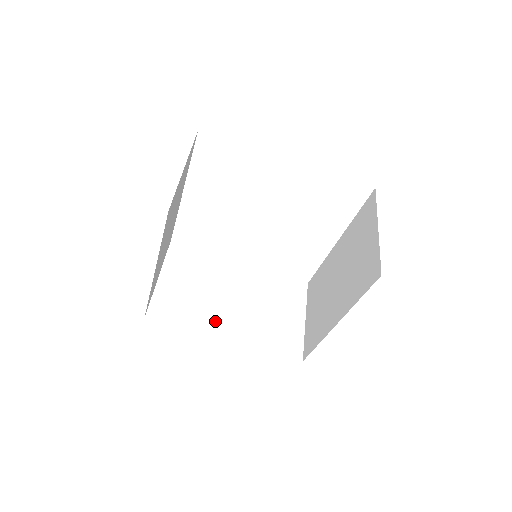
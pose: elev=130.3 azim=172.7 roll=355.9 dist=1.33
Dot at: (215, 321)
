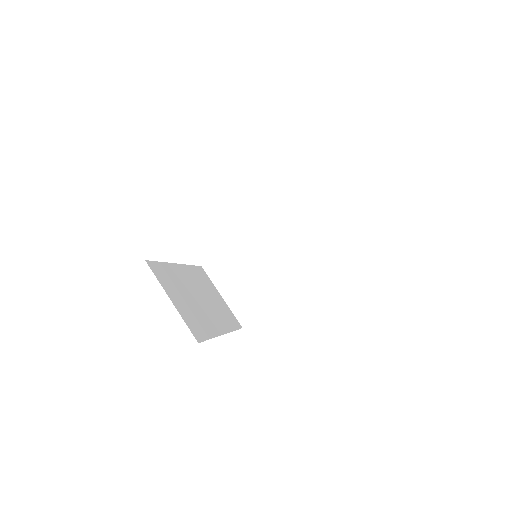
Dot at: (276, 287)
